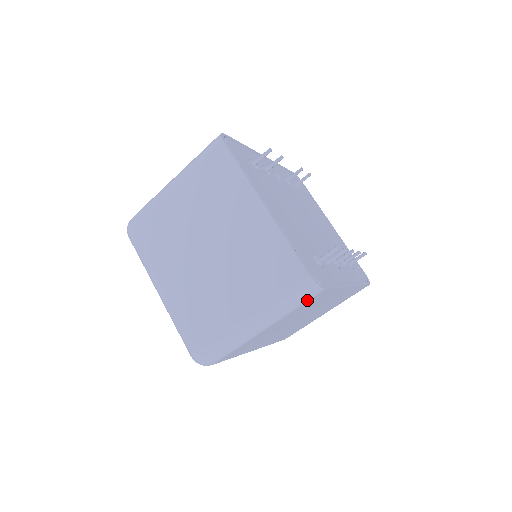
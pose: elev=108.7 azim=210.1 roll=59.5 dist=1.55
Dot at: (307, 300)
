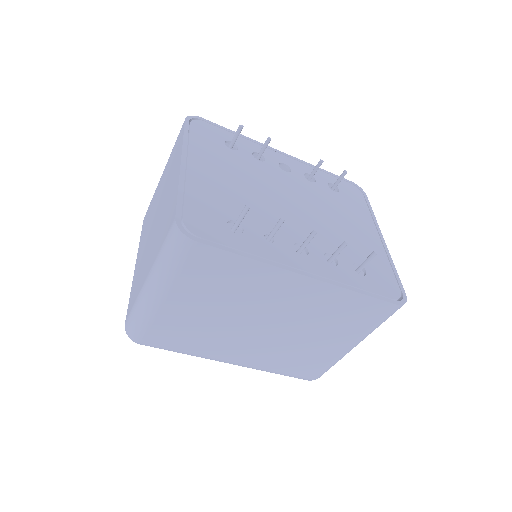
Dot at: (184, 256)
